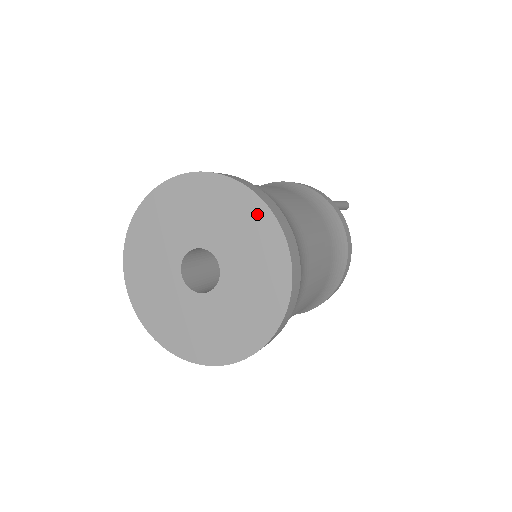
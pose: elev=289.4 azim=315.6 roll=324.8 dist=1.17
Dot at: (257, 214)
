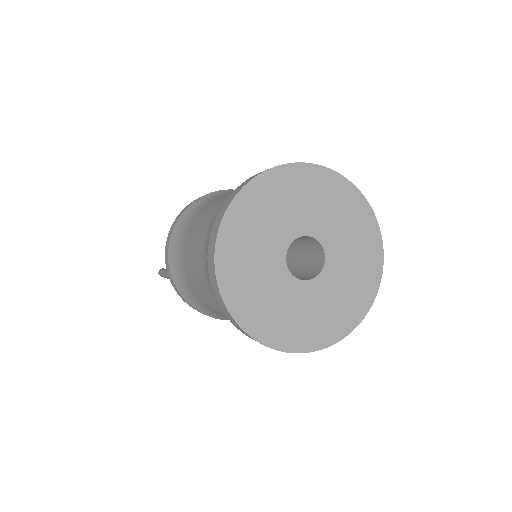
Dot at: (372, 235)
